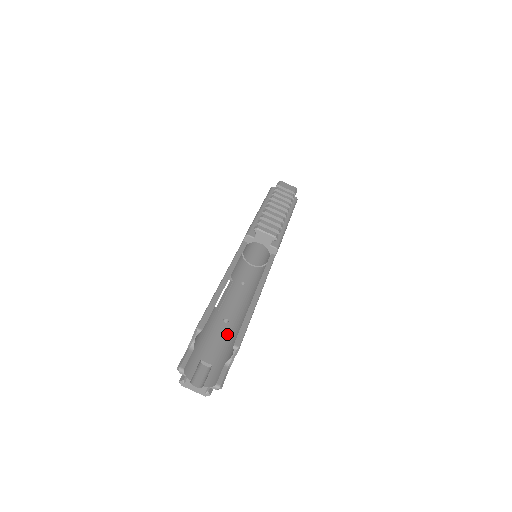
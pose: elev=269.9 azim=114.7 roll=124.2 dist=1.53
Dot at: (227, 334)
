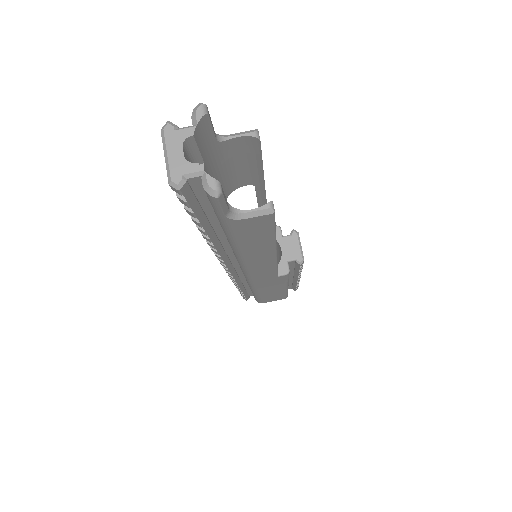
Dot at: occluded
